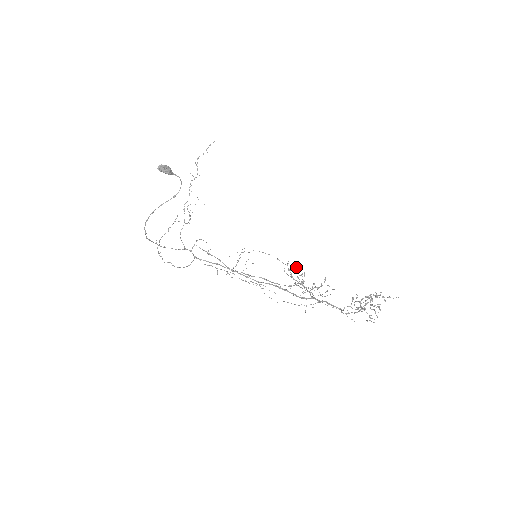
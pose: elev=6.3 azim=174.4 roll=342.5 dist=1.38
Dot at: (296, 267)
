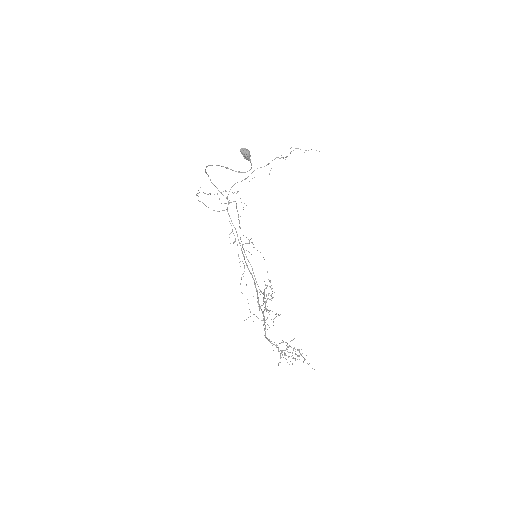
Dot at: (271, 289)
